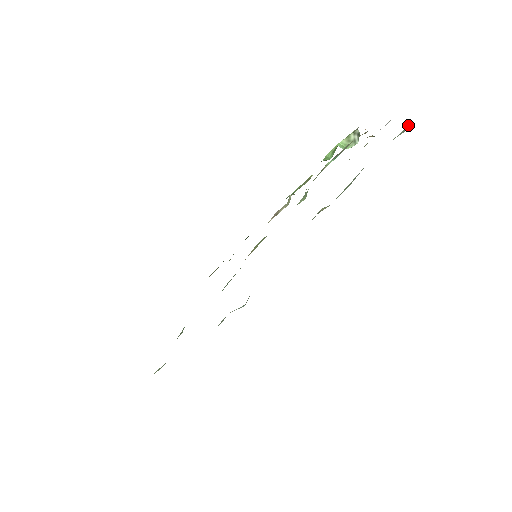
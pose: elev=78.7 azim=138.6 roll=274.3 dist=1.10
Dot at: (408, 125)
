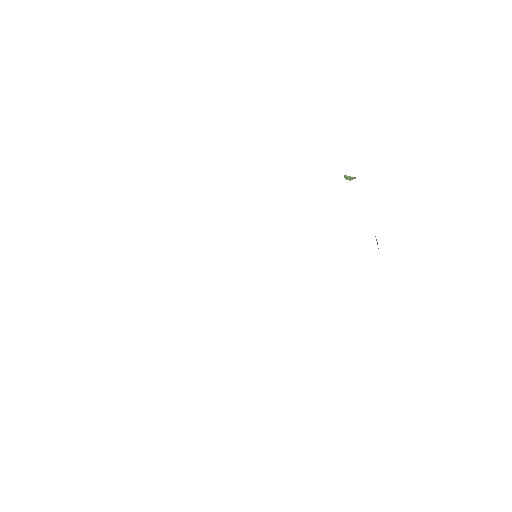
Dot at: occluded
